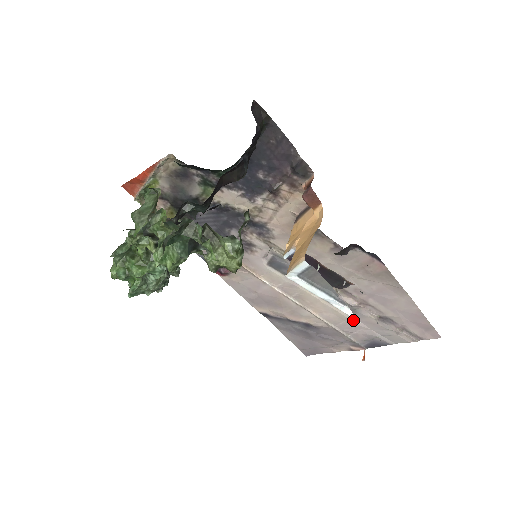
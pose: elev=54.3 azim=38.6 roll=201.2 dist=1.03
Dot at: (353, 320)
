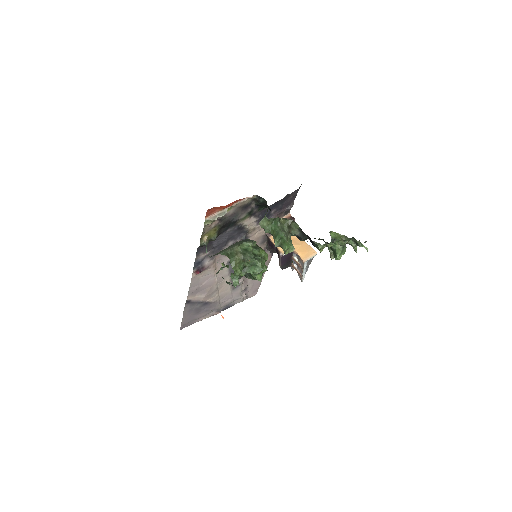
Dot at: (231, 293)
